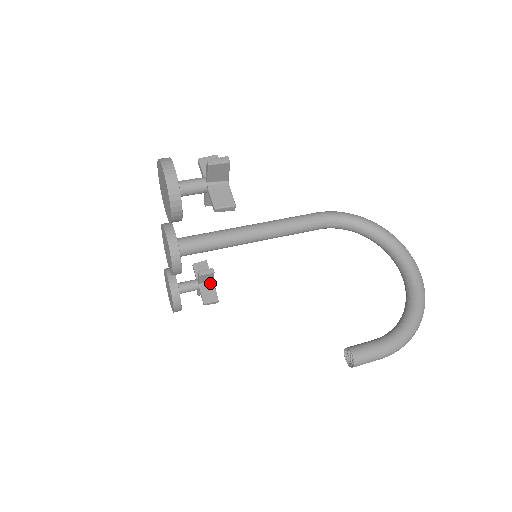
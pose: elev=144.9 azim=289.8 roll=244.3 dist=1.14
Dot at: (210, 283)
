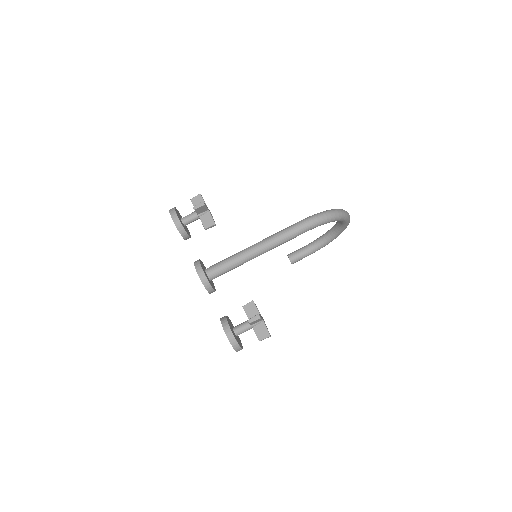
Dot at: occluded
